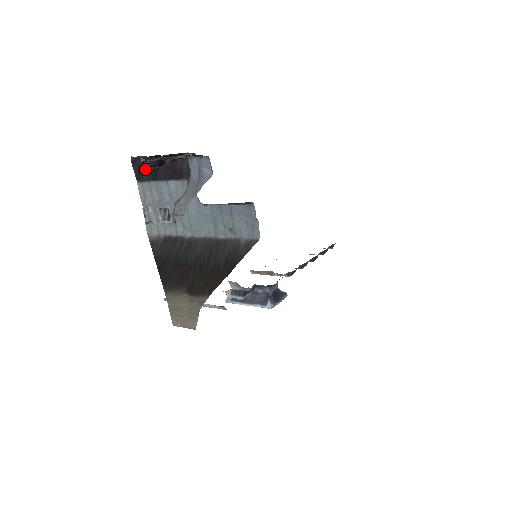
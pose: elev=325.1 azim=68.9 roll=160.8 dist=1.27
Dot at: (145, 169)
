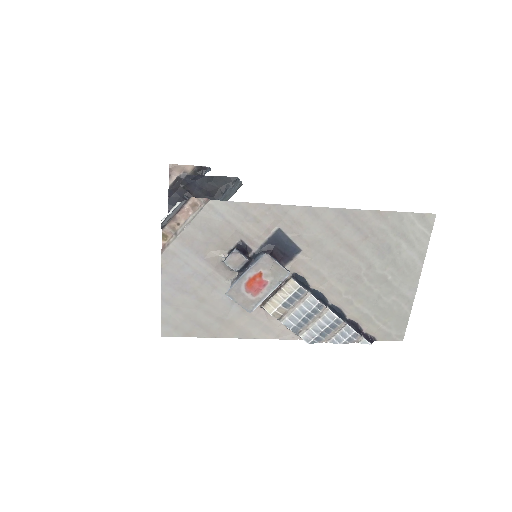
Dot at: occluded
